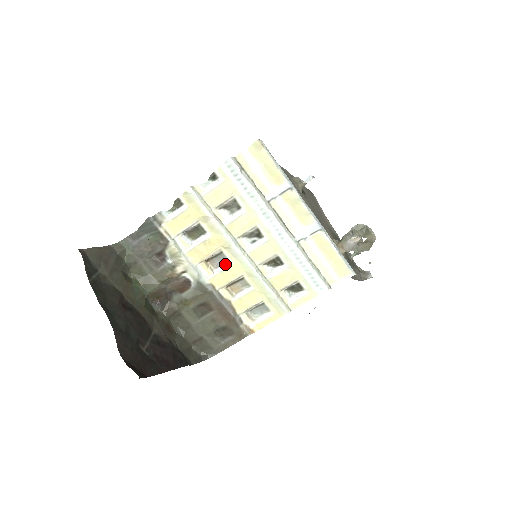
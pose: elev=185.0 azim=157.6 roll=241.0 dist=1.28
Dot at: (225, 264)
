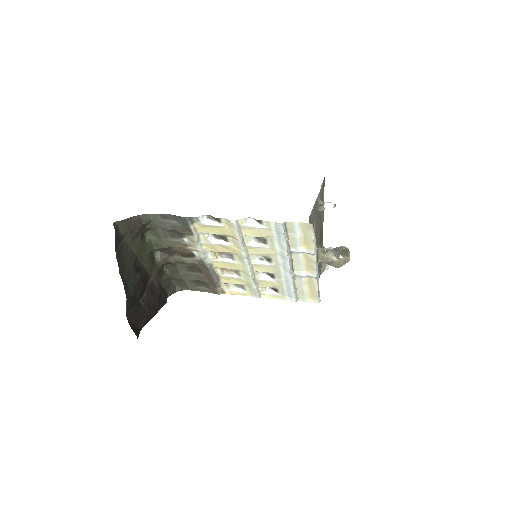
Dot at: (230, 259)
